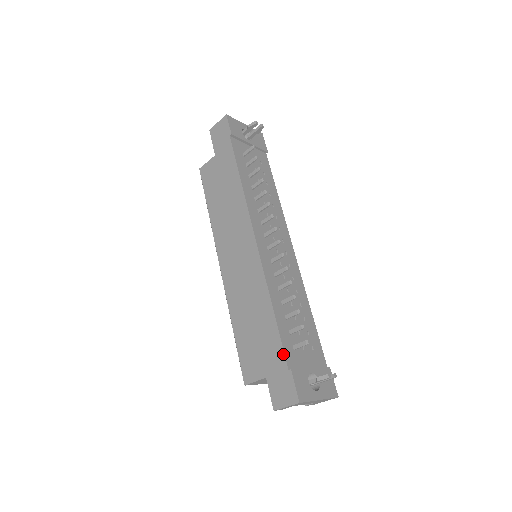
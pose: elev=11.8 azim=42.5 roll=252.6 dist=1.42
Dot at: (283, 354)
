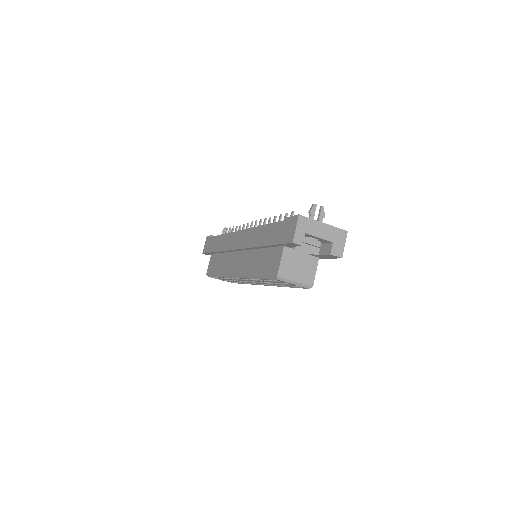
Dot at: (279, 222)
